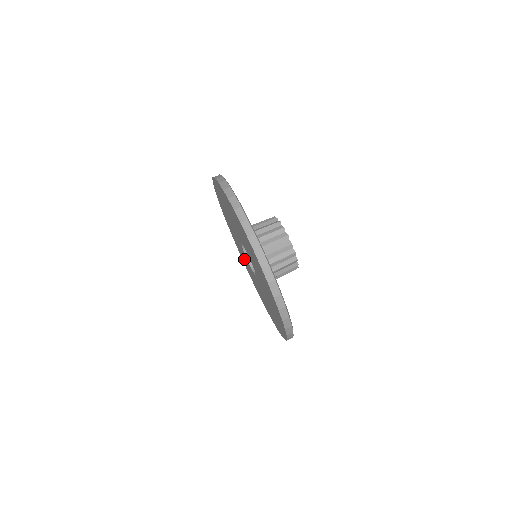
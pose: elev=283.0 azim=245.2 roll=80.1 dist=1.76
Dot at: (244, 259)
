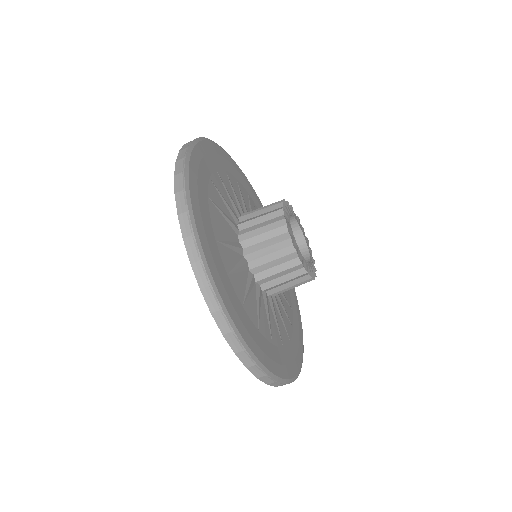
Dot at: occluded
